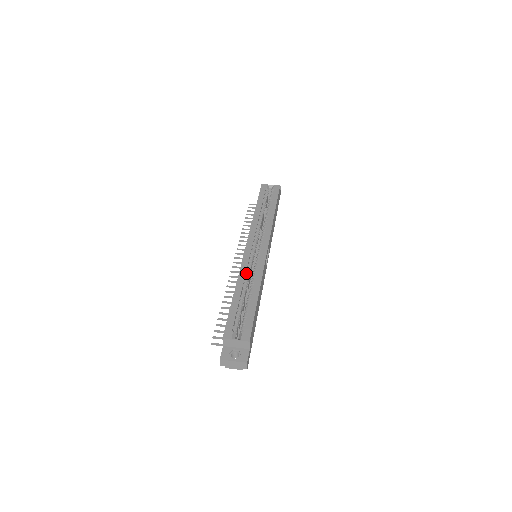
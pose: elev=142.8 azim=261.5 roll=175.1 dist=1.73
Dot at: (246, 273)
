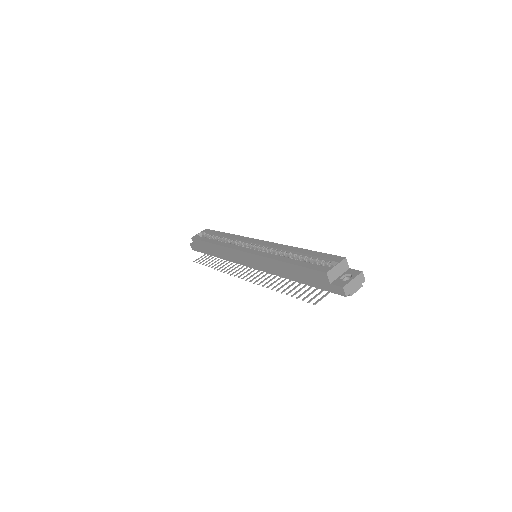
Dot at: occluded
